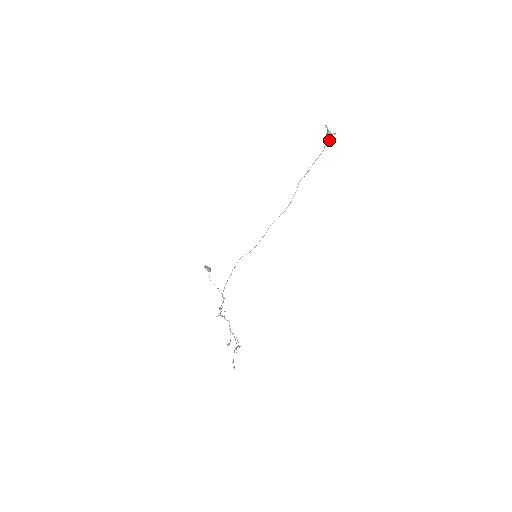
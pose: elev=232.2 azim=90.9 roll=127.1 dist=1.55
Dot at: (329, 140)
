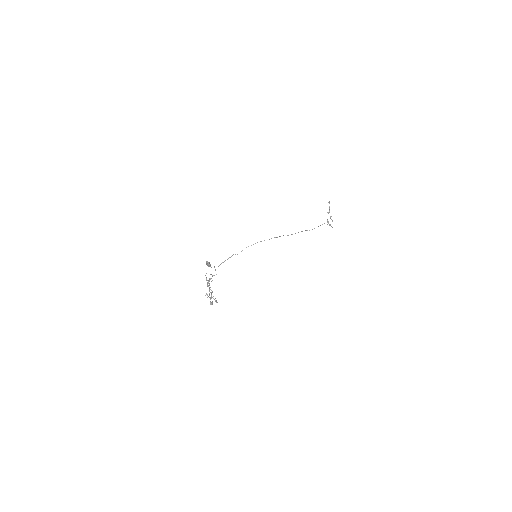
Dot at: (328, 223)
